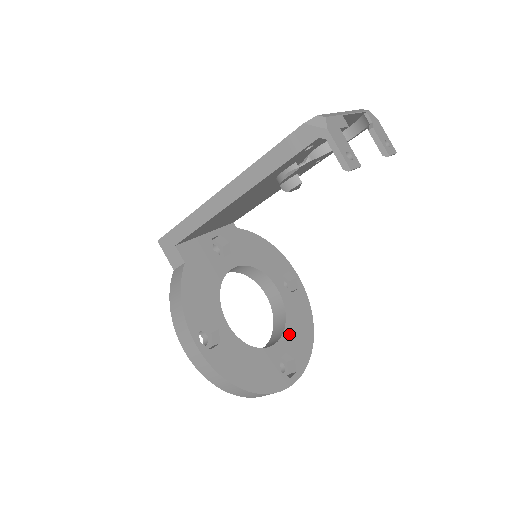
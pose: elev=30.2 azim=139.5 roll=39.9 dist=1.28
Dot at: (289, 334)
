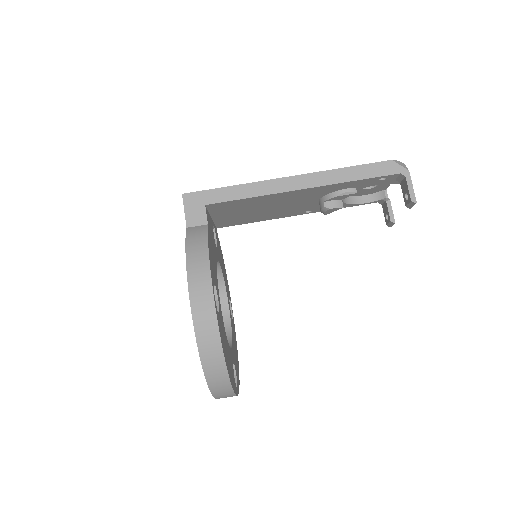
Dot at: occluded
